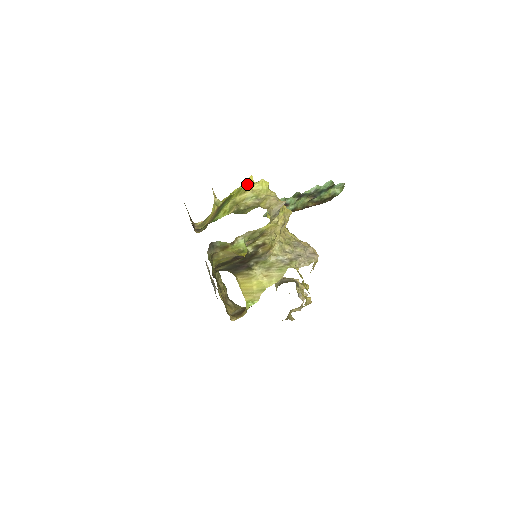
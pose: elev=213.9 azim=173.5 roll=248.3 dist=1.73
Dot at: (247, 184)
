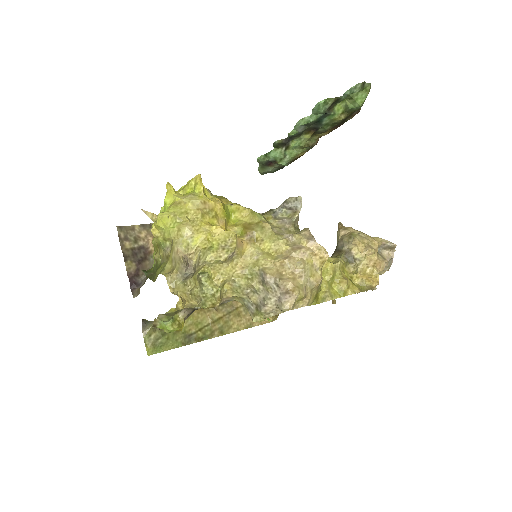
Dot at: (164, 205)
